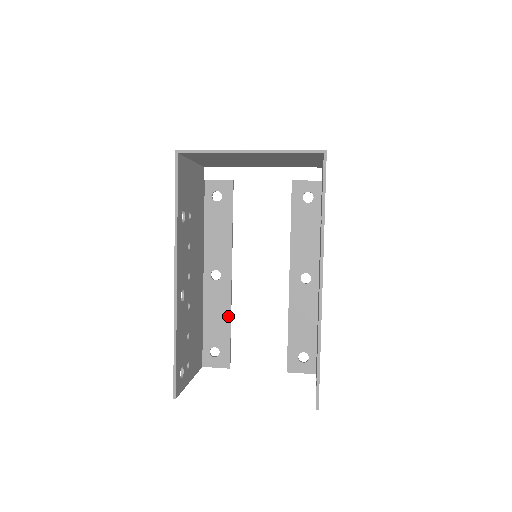
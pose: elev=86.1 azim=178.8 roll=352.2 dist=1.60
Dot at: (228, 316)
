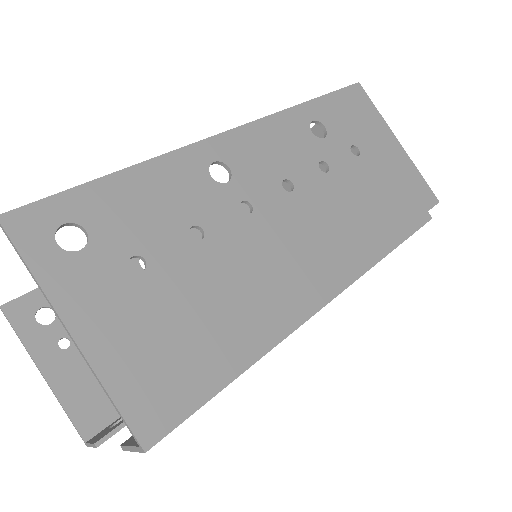
Dot at: occluded
